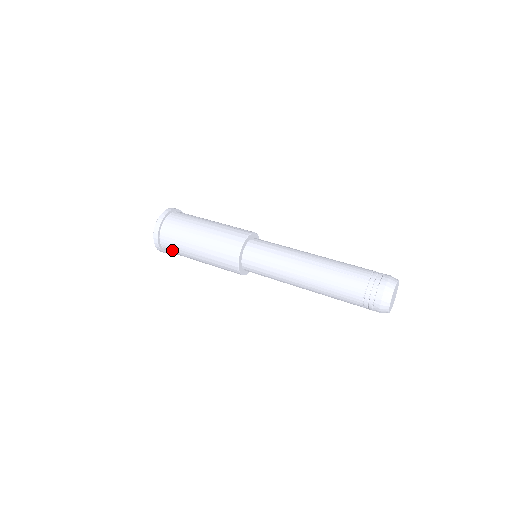
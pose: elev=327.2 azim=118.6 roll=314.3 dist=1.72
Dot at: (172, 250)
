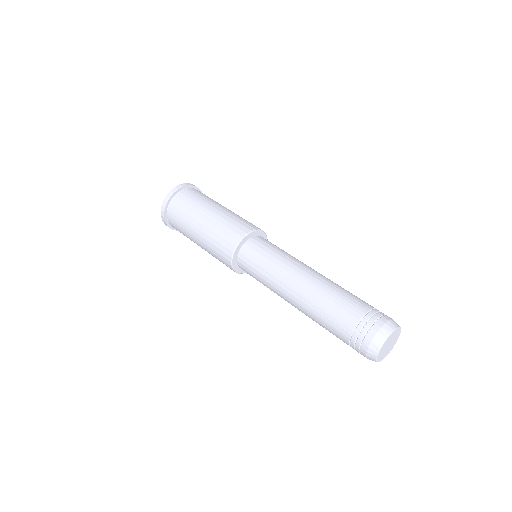
Dot at: occluded
